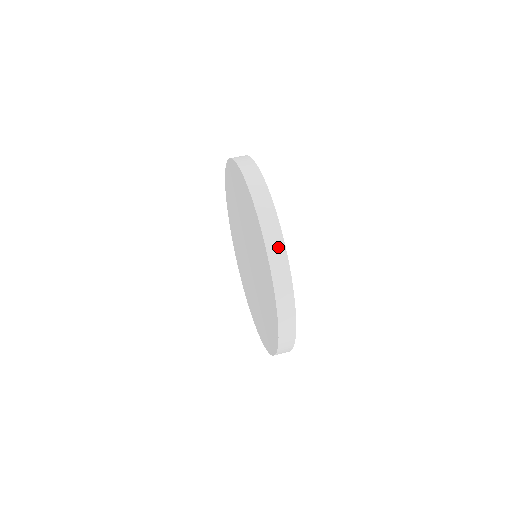
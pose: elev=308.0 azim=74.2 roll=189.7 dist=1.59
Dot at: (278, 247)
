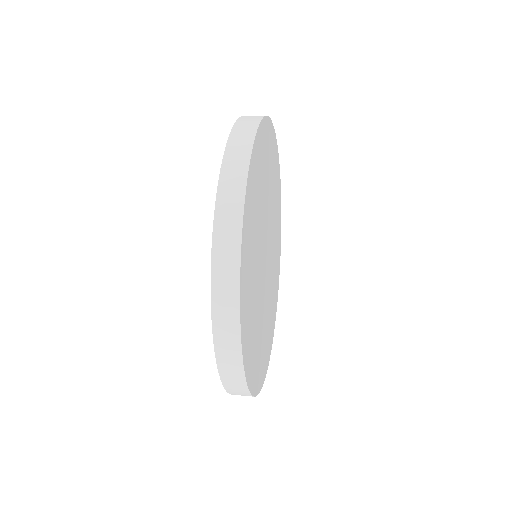
Dot at: (230, 243)
